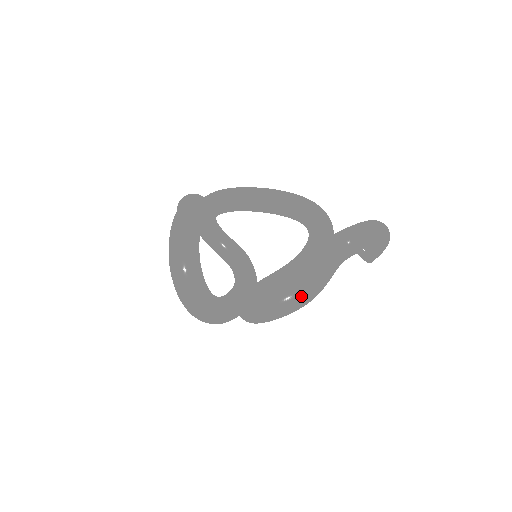
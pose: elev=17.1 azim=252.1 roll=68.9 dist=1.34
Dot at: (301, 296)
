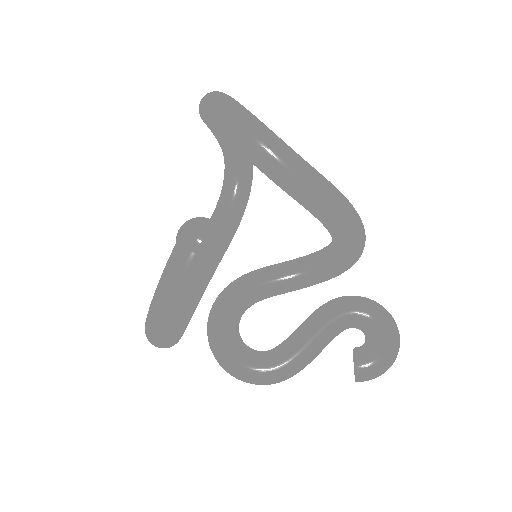
Dot at: occluded
